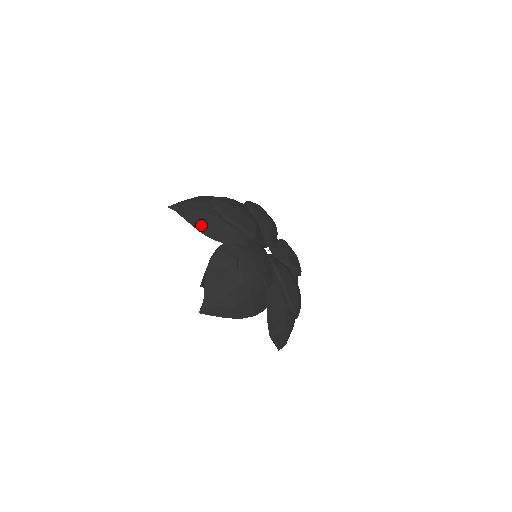
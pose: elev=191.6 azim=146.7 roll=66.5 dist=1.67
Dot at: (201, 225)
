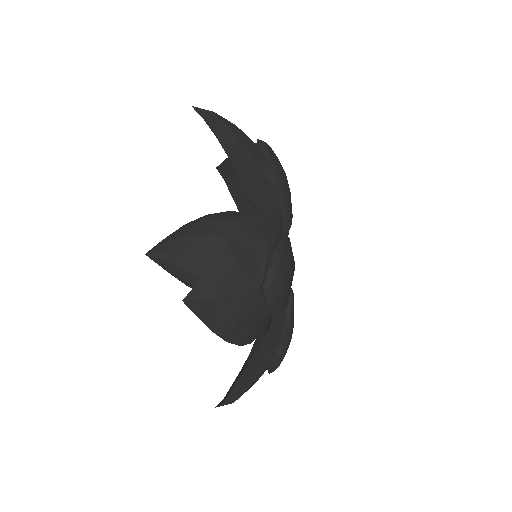
Dot at: (240, 164)
